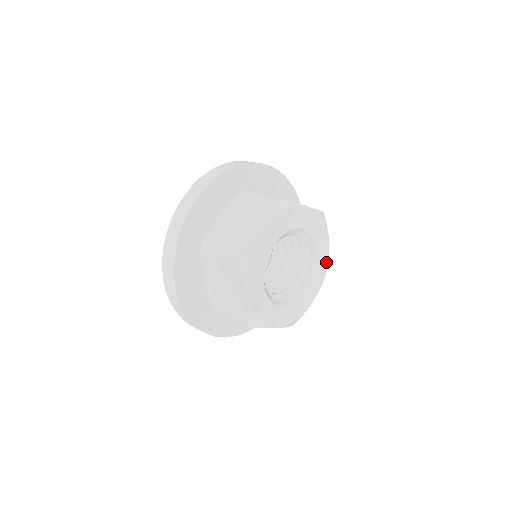
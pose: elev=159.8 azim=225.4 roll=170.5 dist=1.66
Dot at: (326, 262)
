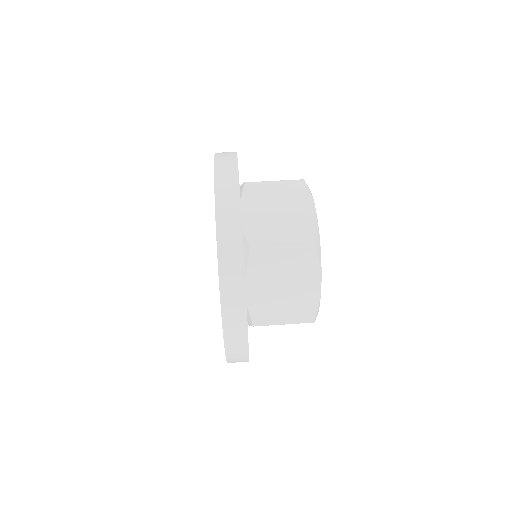
Dot at: occluded
